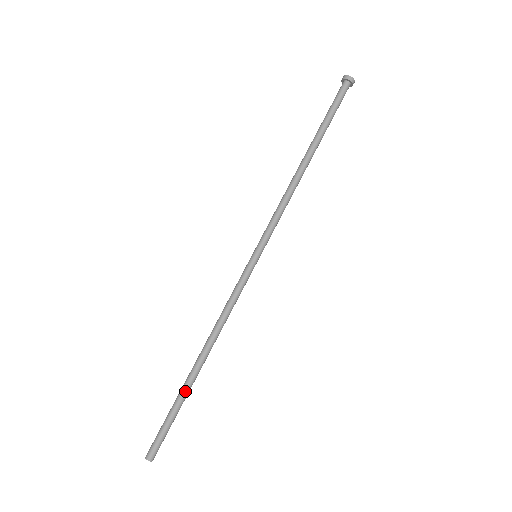
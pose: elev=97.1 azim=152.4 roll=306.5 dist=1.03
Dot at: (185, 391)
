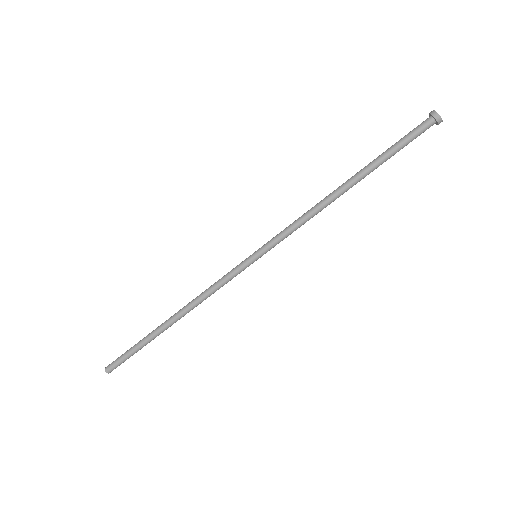
Dot at: occluded
